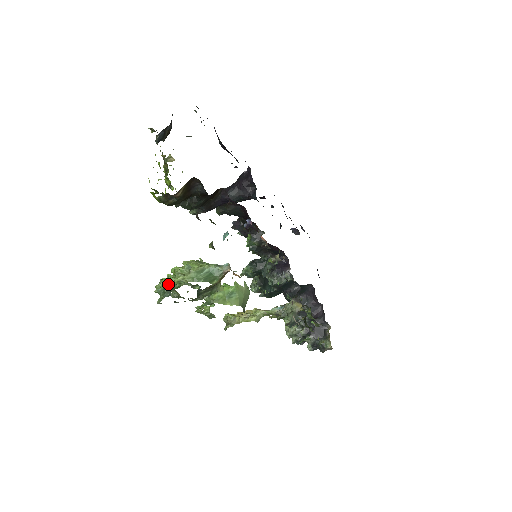
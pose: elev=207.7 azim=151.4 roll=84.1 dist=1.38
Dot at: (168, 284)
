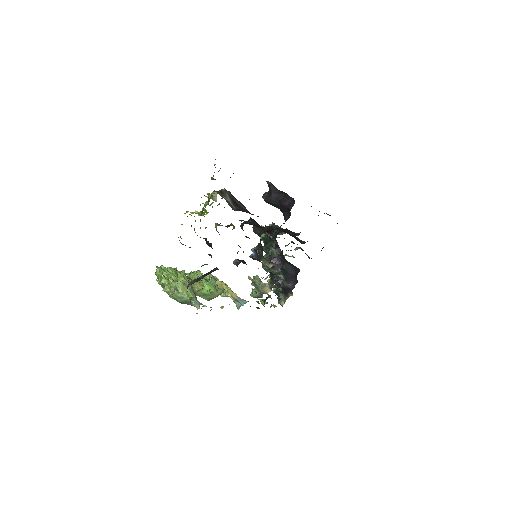
Dot at: (160, 284)
